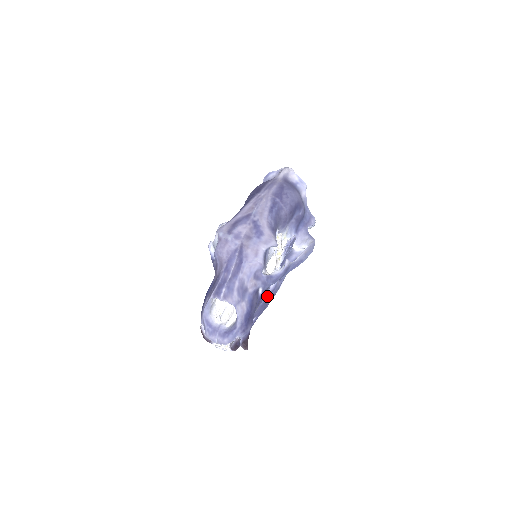
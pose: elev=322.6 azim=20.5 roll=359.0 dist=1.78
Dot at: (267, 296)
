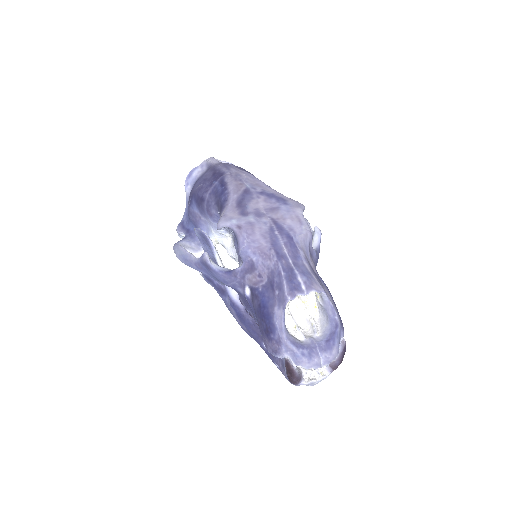
Dot at: occluded
